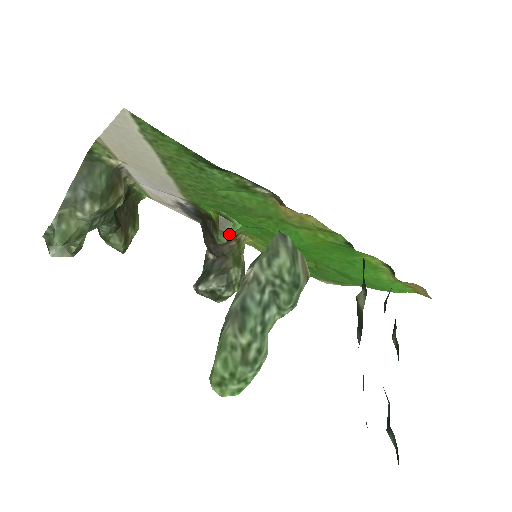
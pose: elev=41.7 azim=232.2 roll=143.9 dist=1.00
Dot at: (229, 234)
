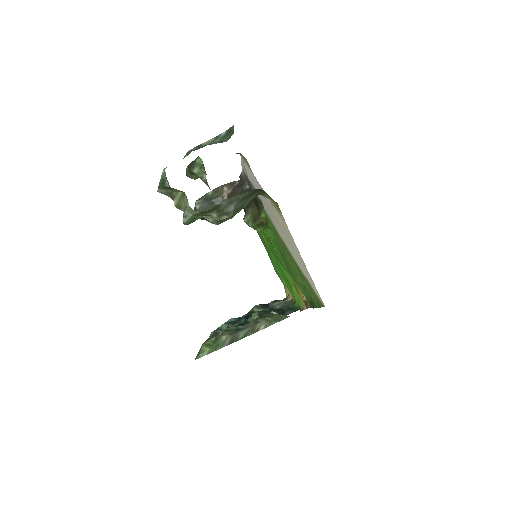
Dot at: occluded
